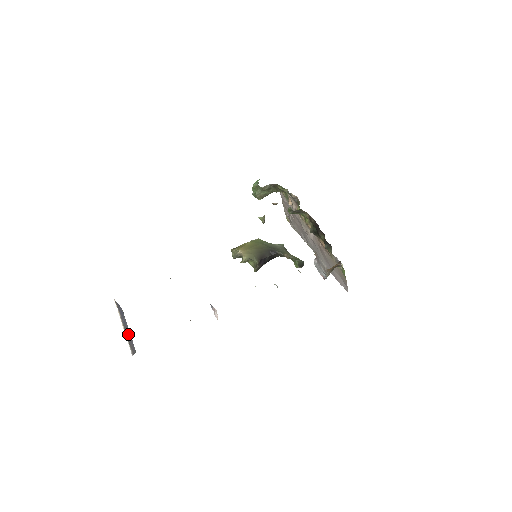
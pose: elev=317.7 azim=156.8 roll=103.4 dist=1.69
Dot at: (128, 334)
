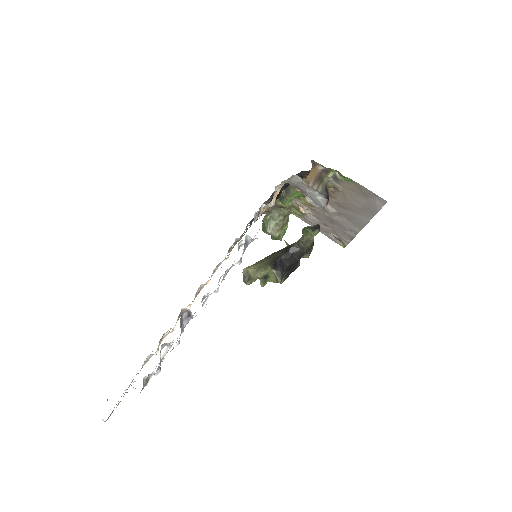
Dot at: occluded
